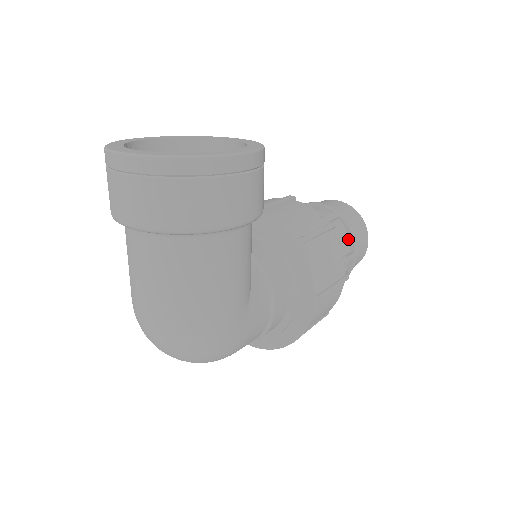
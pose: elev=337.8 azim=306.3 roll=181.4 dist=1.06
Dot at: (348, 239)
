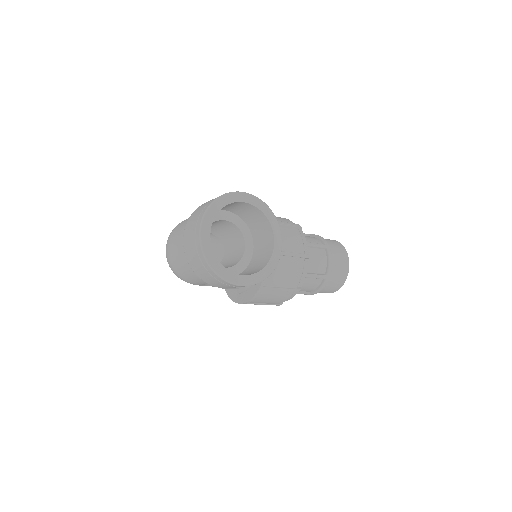
Dot at: (314, 289)
